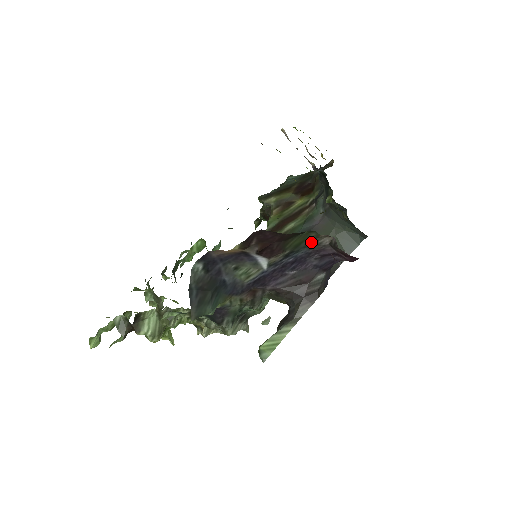
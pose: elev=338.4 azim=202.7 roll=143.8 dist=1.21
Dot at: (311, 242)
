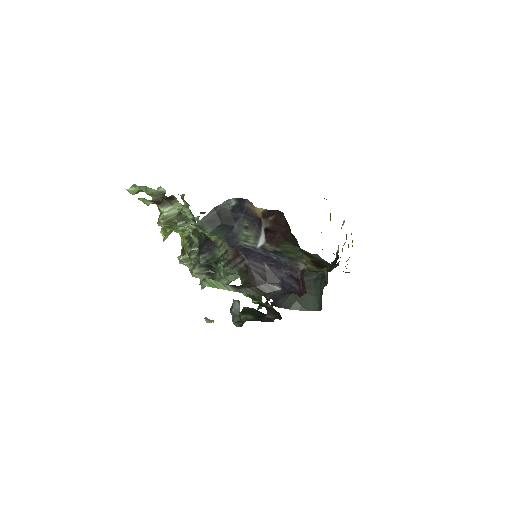
Dot at: (295, 258)
